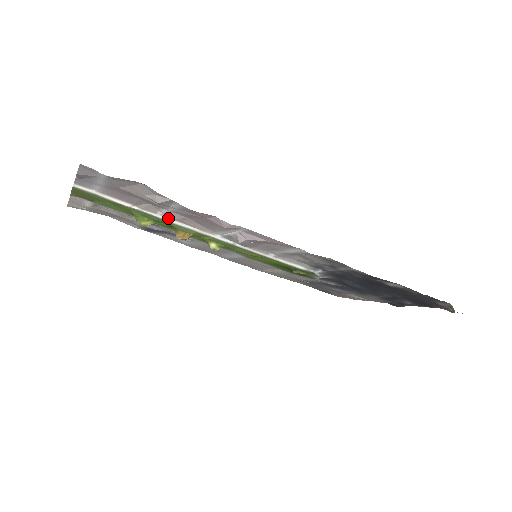
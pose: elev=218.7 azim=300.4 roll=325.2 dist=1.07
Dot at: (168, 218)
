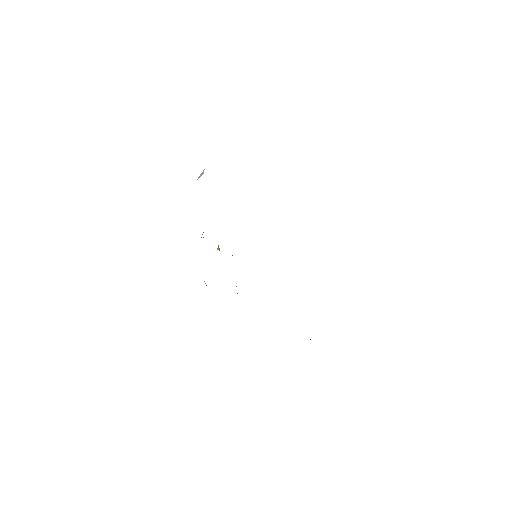
Dot at: occluded
